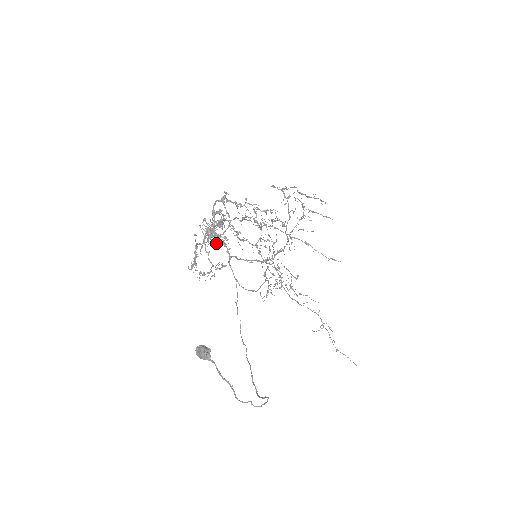
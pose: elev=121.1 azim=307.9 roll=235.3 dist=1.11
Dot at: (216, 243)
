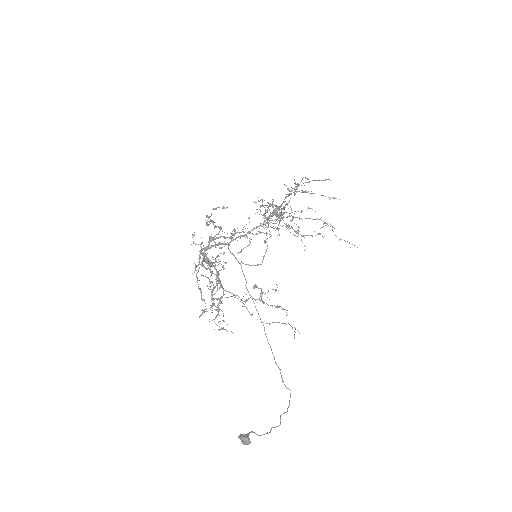
Dot at: (223, 321)
